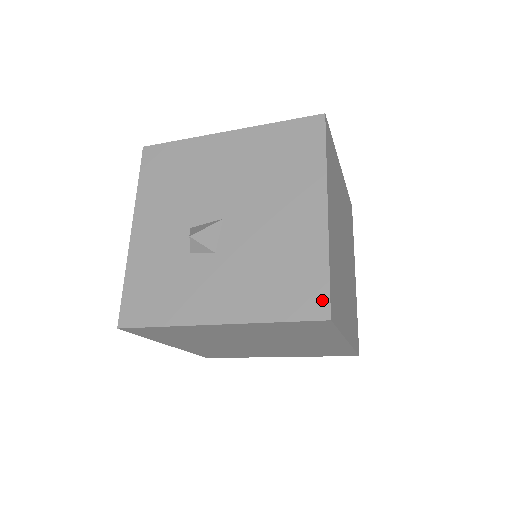
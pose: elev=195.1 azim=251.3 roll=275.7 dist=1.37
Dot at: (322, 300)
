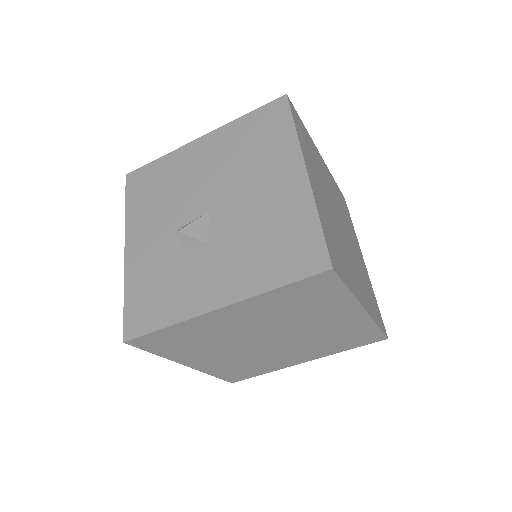
Dot at: (320, 253)
